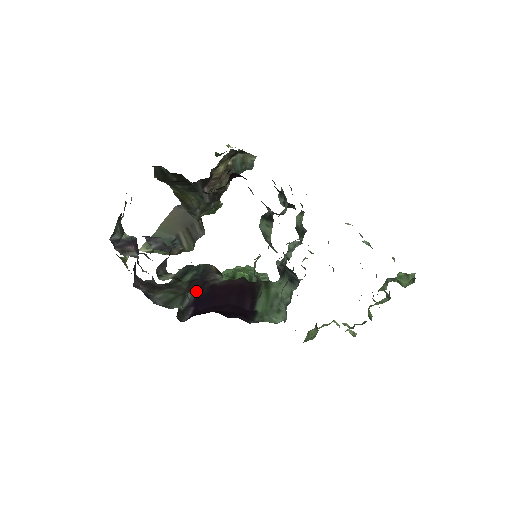
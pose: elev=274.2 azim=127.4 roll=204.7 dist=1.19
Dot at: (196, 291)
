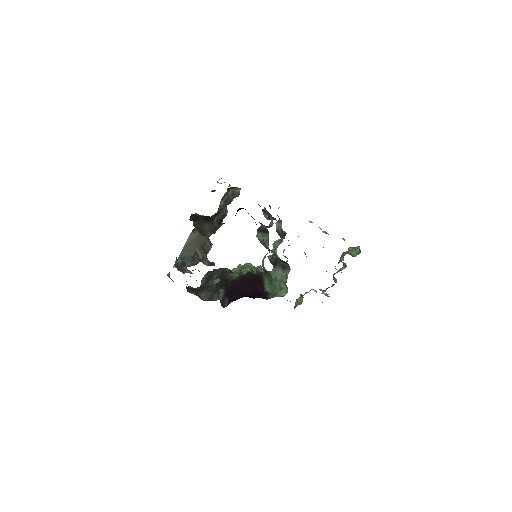
Dot at: (224, 287)
